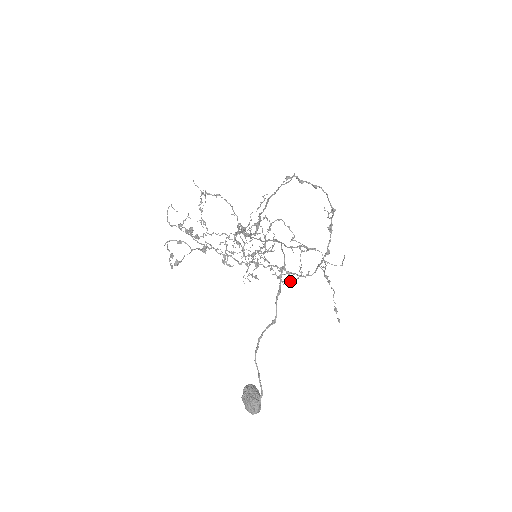
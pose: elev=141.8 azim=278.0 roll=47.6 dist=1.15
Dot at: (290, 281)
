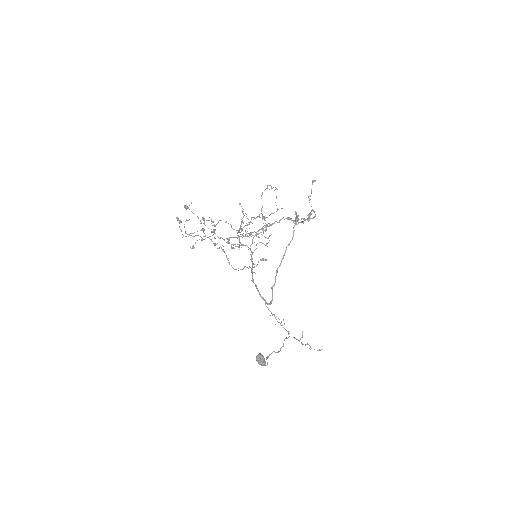
Dot at: occluded
